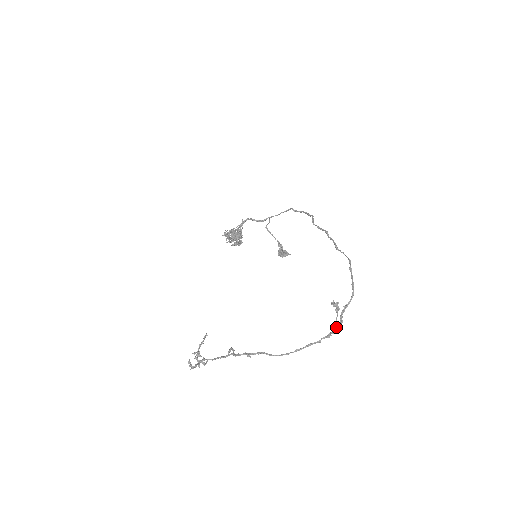
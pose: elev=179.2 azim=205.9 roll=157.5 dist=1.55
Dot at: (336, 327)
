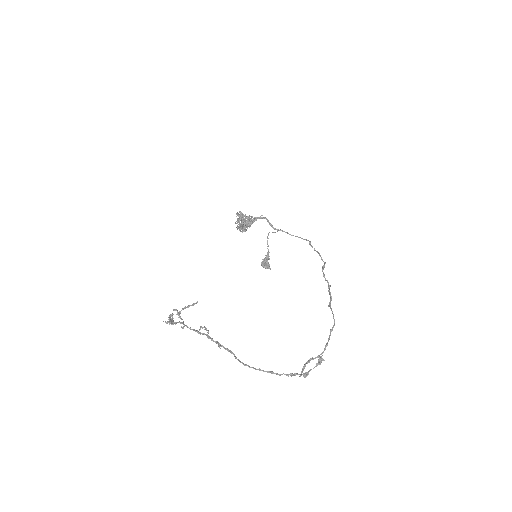
Dot at: (304, 375)
